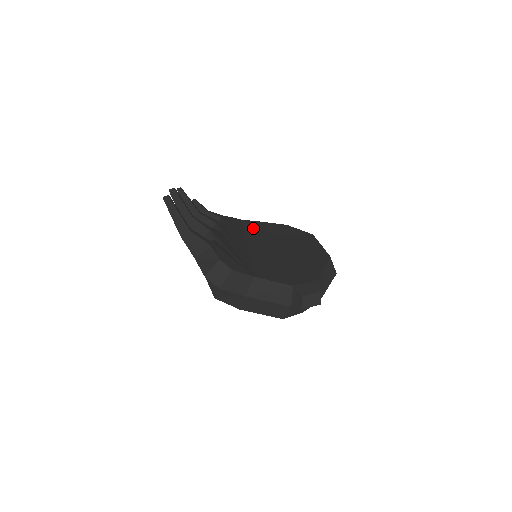
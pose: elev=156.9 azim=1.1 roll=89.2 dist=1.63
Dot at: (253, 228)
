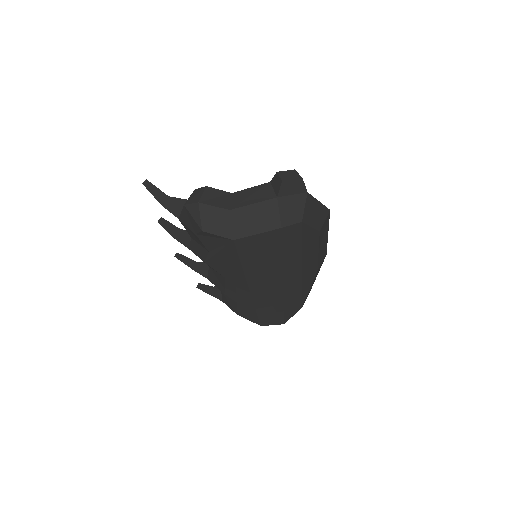
Dot at: occluded
